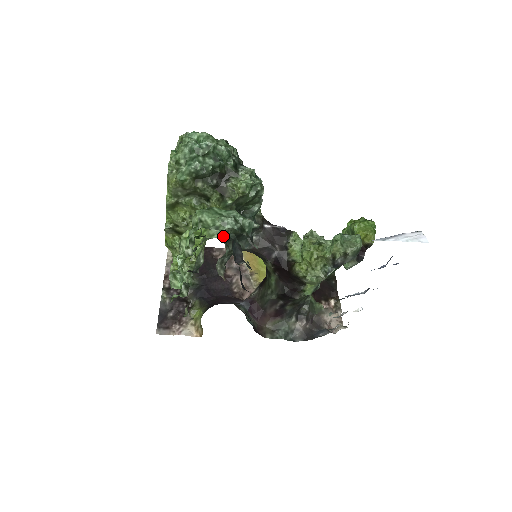
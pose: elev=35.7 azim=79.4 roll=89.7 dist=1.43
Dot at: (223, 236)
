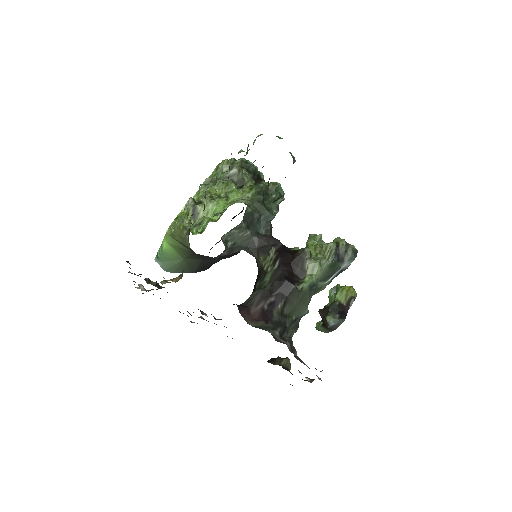
Dot at: (247, 204)
